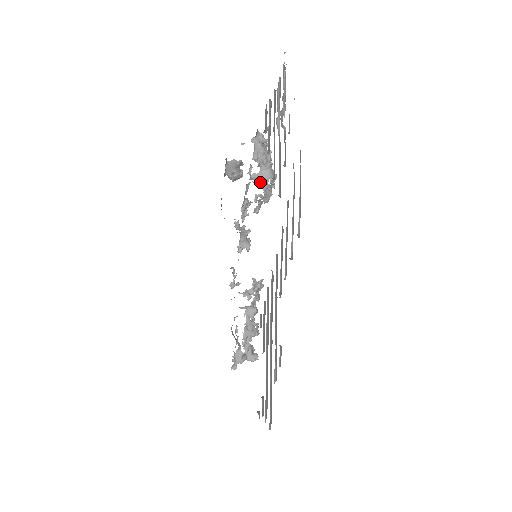
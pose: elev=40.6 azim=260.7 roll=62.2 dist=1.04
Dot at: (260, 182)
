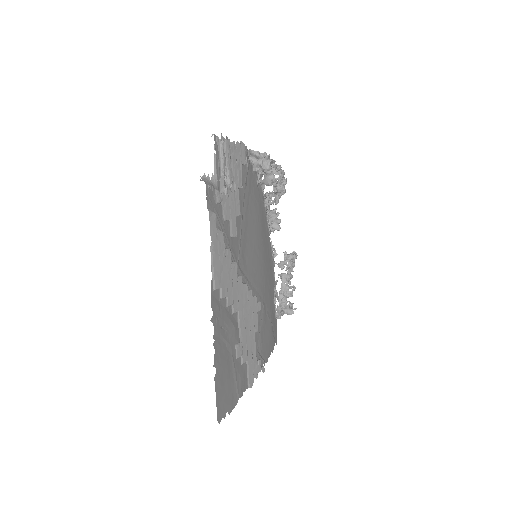
Dot at: occluded
